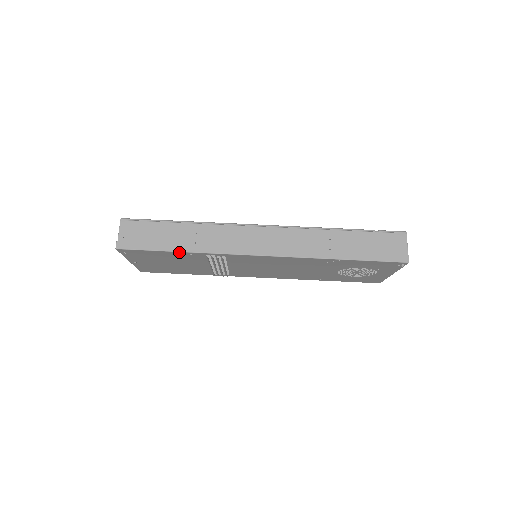
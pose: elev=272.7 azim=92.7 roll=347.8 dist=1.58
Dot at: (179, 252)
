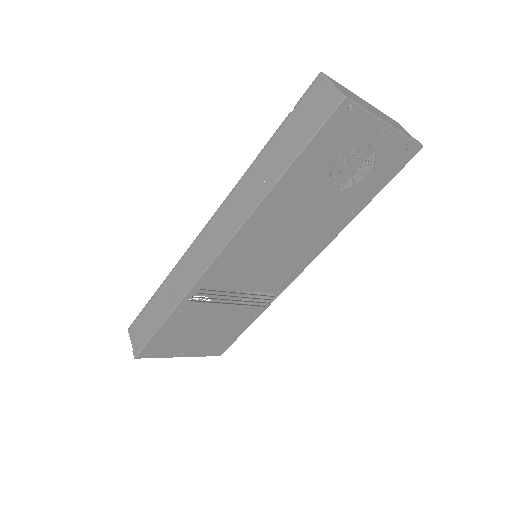
Dot at: (168, 318)
